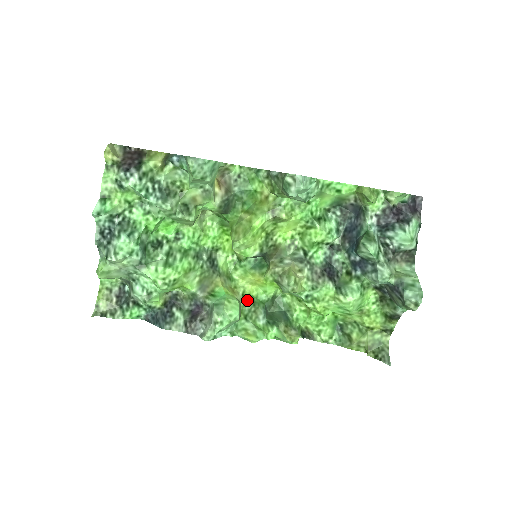
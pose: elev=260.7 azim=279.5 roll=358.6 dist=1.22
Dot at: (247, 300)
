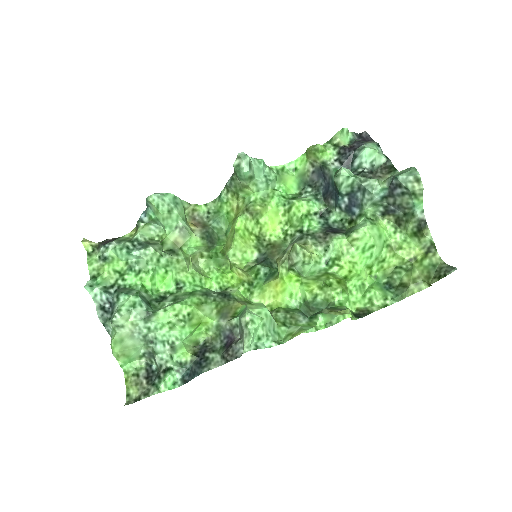
Dot at: (277, 311)
